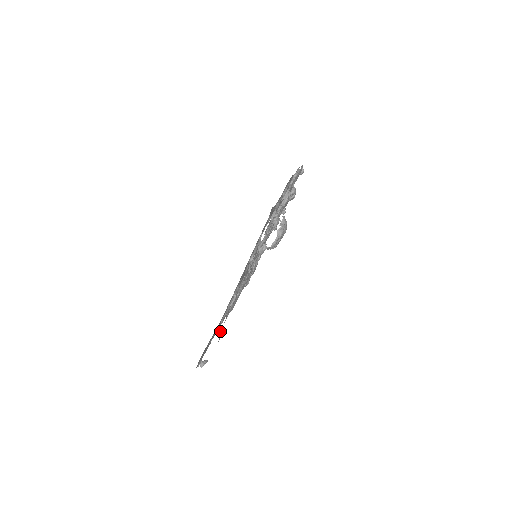
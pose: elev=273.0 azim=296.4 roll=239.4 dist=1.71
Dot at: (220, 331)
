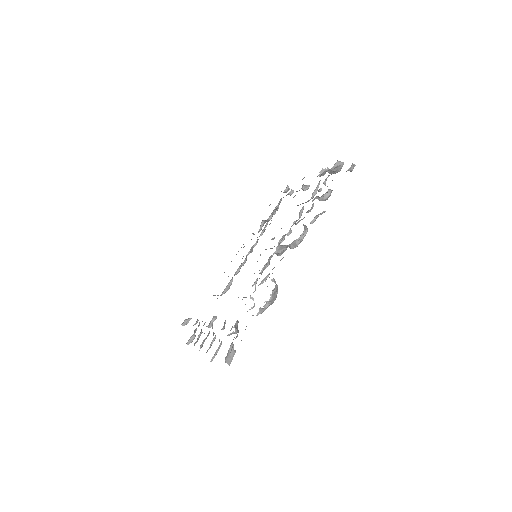
Dot at: (191, 342)
